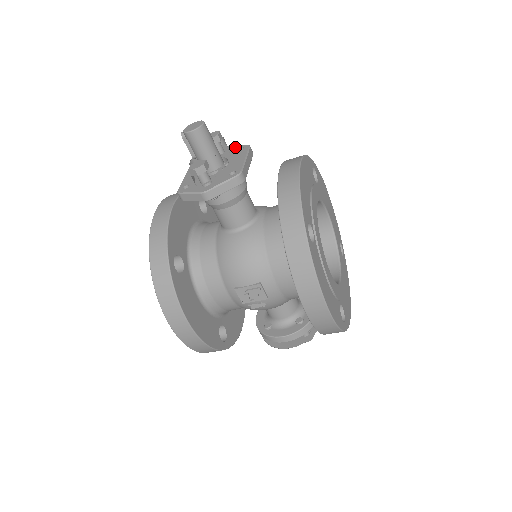
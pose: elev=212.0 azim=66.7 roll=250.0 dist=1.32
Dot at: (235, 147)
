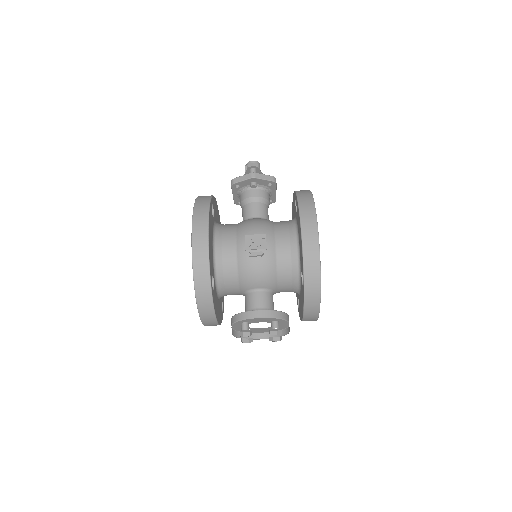
Dot at: occluded
